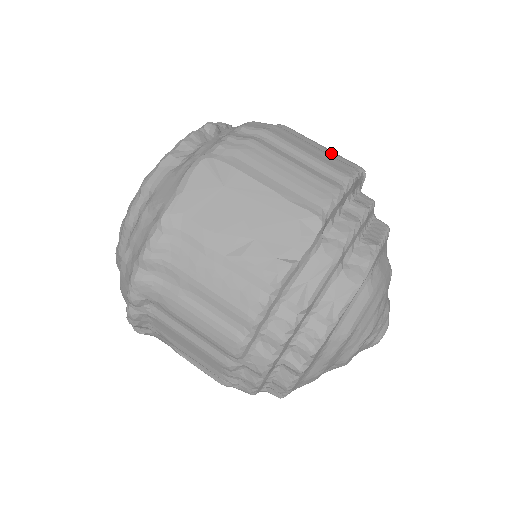
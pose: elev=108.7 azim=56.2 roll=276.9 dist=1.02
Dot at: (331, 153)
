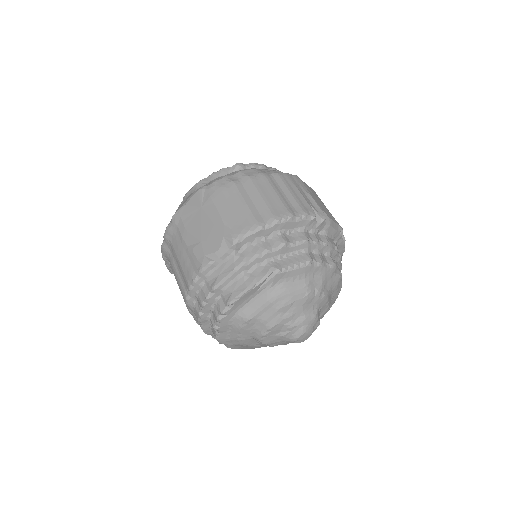
Dot at: (293, 199)
